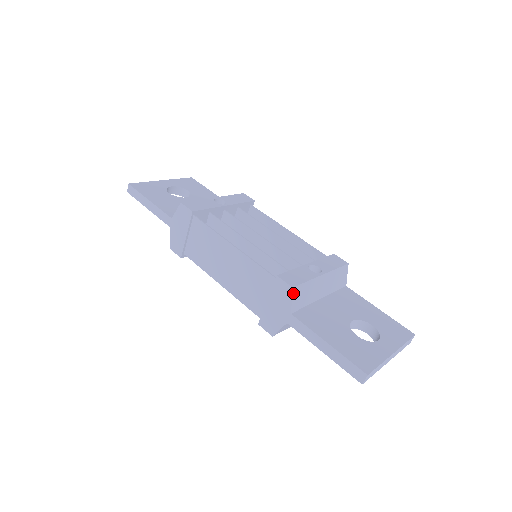
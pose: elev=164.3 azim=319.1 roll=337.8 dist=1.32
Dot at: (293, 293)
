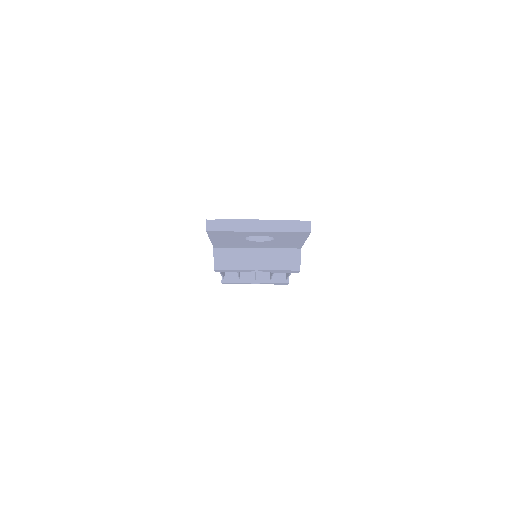
Dot at: occluded
